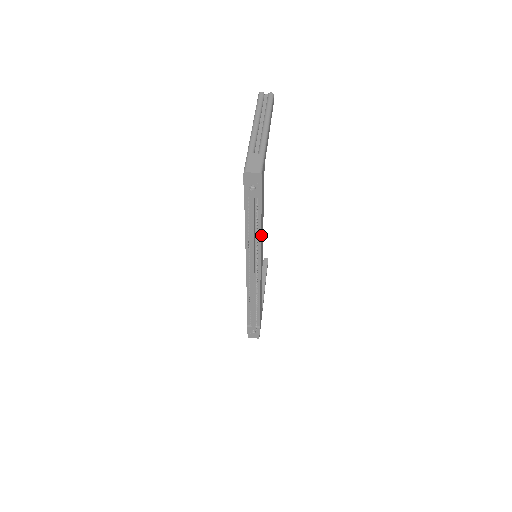
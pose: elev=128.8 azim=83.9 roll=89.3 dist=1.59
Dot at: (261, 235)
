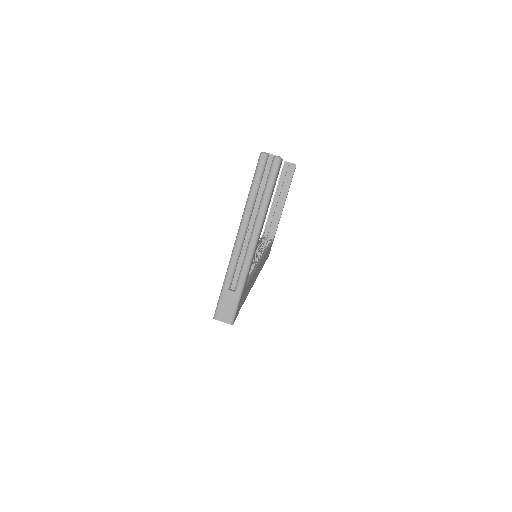
Dot at: occluded
